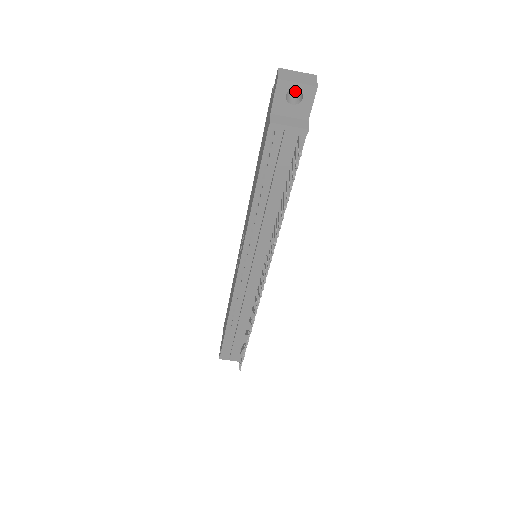
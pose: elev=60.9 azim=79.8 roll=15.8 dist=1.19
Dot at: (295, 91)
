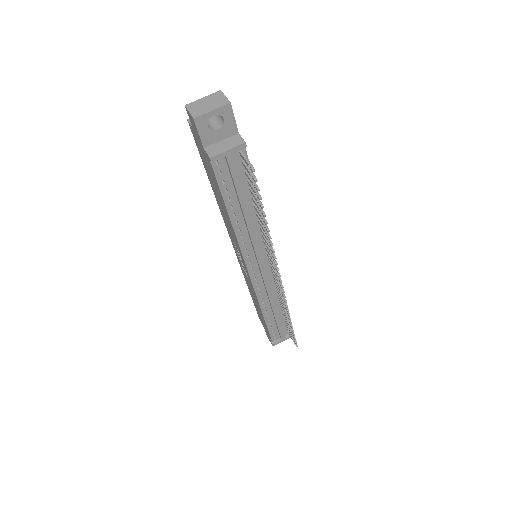
Dot at: occluded
